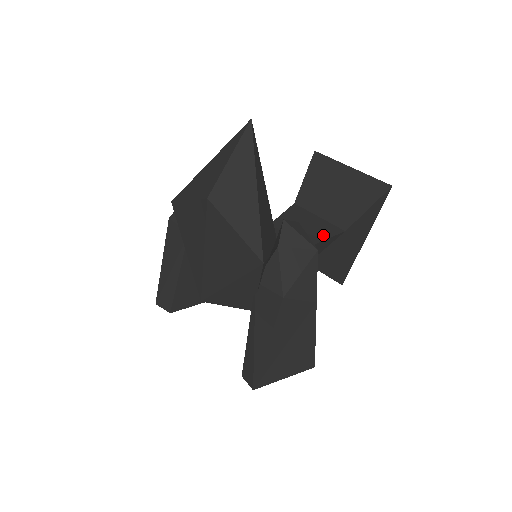
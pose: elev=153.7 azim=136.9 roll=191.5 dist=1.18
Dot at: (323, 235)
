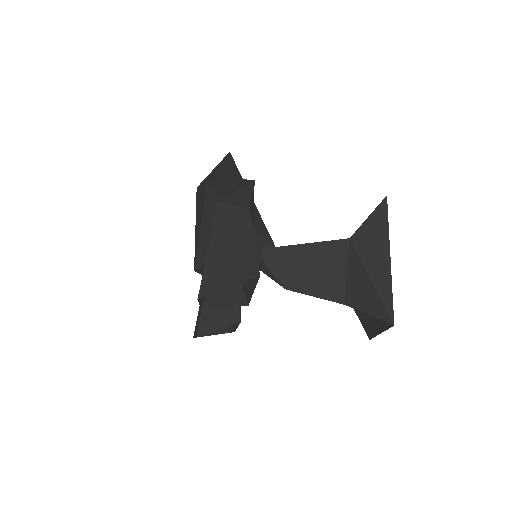
Dot at: (326, 243)
